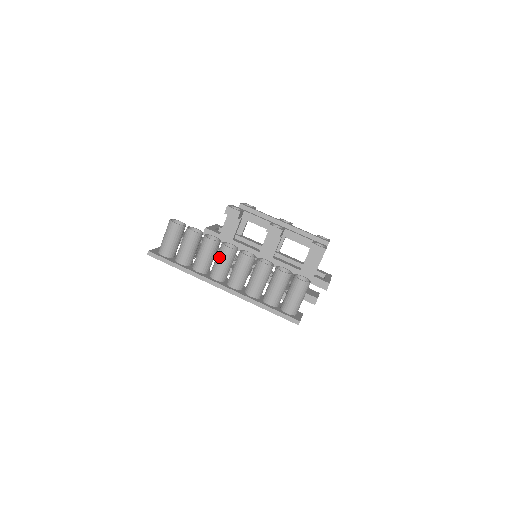
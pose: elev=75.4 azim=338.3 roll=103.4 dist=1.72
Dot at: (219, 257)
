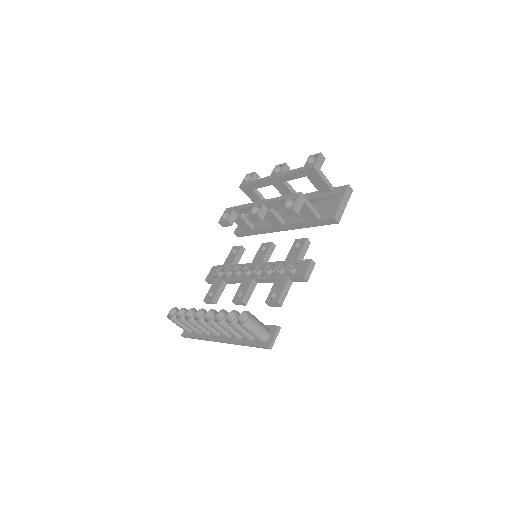
Dot at: occluded
